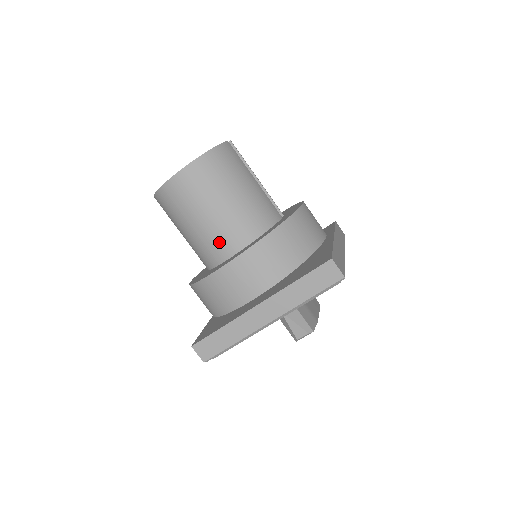
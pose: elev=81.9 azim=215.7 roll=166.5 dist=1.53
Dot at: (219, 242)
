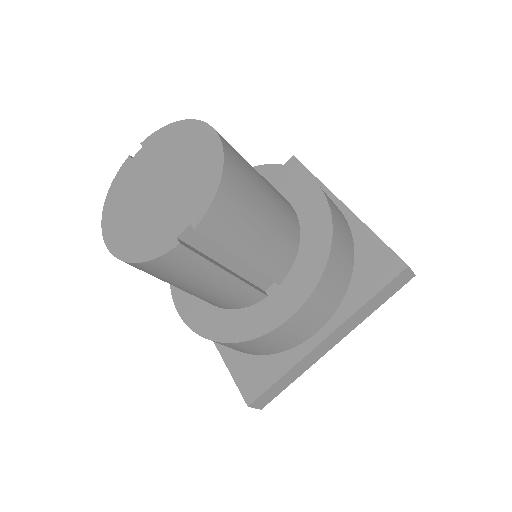
Dot at: occluded
